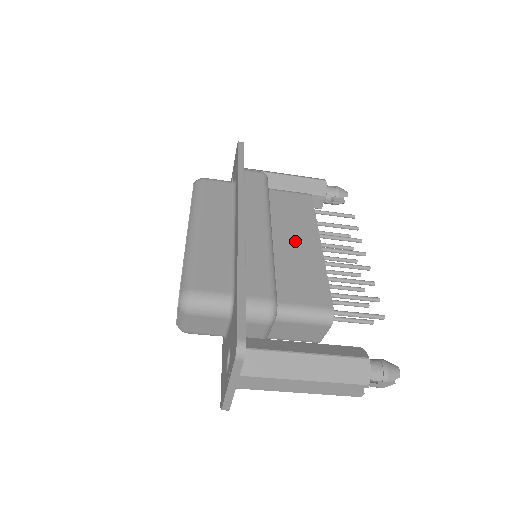
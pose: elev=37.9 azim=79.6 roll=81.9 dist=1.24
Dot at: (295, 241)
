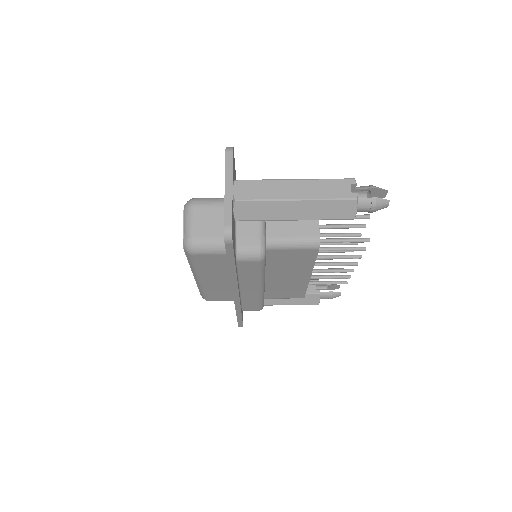
Dot at: occluded
